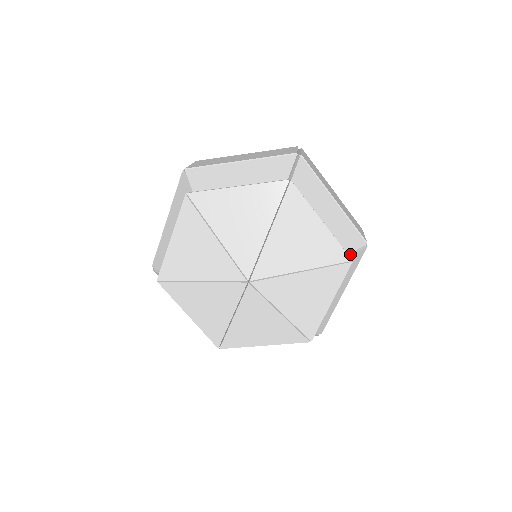
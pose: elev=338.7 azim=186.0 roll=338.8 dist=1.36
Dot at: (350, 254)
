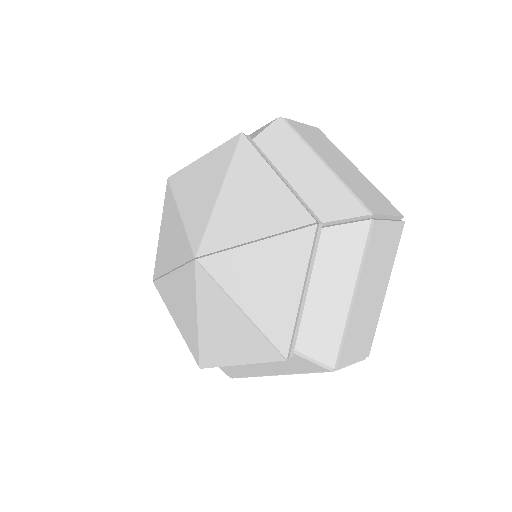
Dot at: (333, 224)
